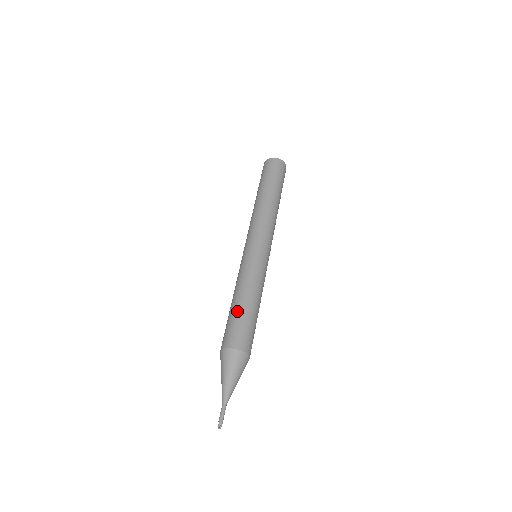
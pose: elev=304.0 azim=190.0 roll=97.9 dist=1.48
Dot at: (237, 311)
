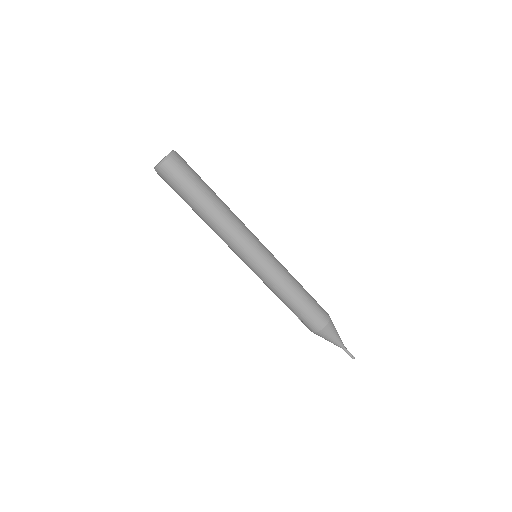
Dot at: (303, 306)
